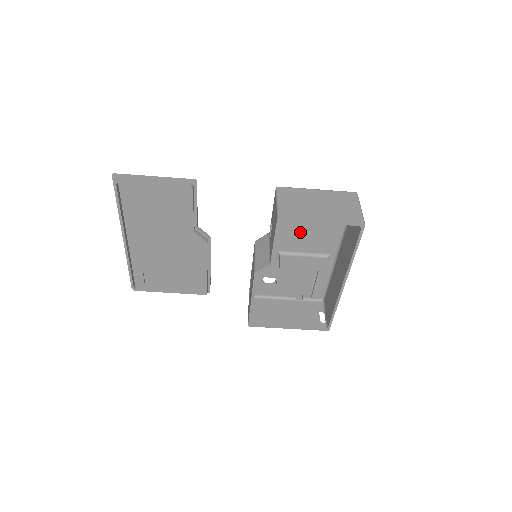
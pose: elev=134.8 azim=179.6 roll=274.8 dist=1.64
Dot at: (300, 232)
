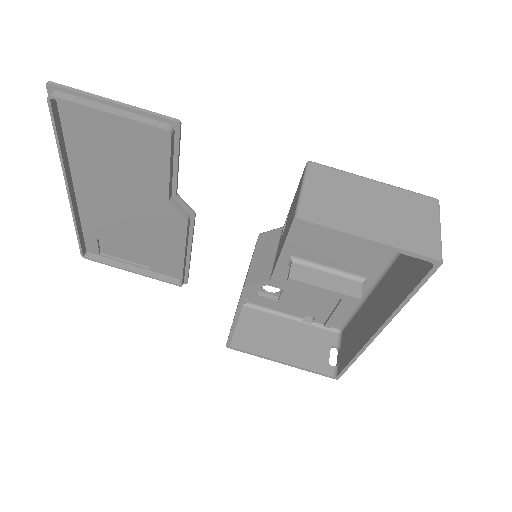
Dot at: (330, 238)
